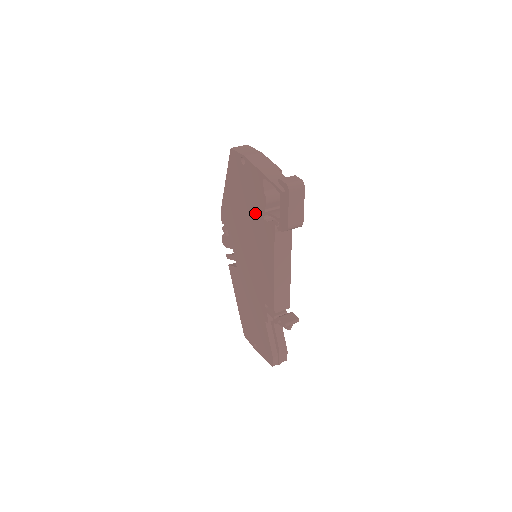
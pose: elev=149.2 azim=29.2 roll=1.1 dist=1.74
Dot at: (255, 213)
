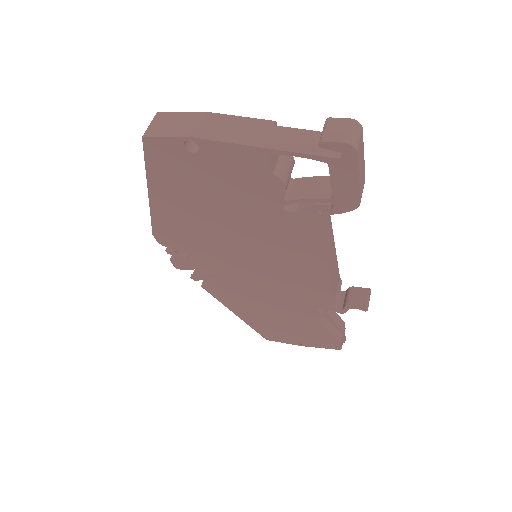
Dot at: (255, 210)
